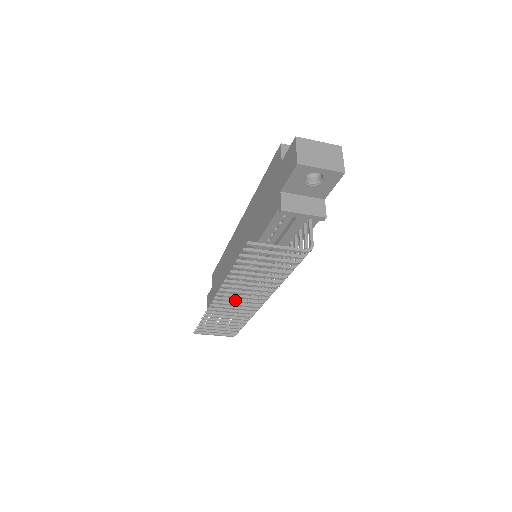
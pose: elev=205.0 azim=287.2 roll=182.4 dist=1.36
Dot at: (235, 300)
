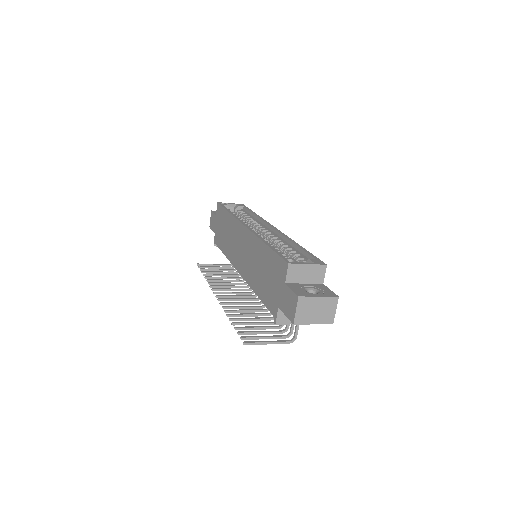
Dot at: (232, 297)
